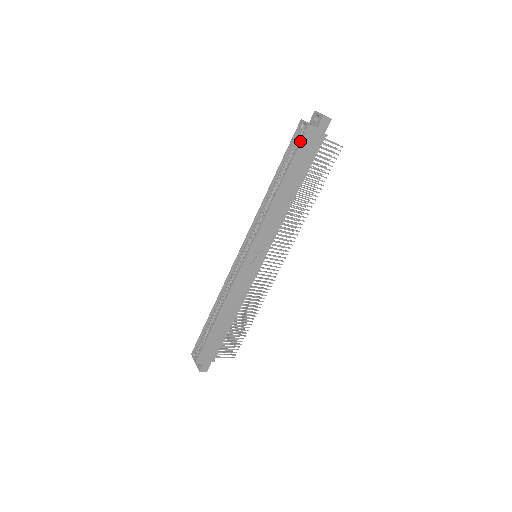
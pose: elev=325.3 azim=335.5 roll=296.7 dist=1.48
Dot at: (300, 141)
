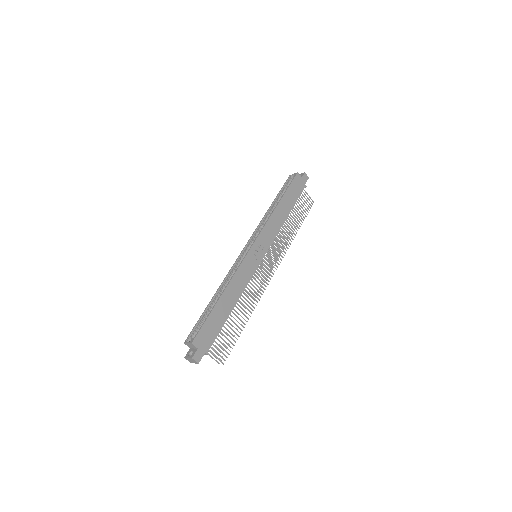
Dot at: (292, 180)
